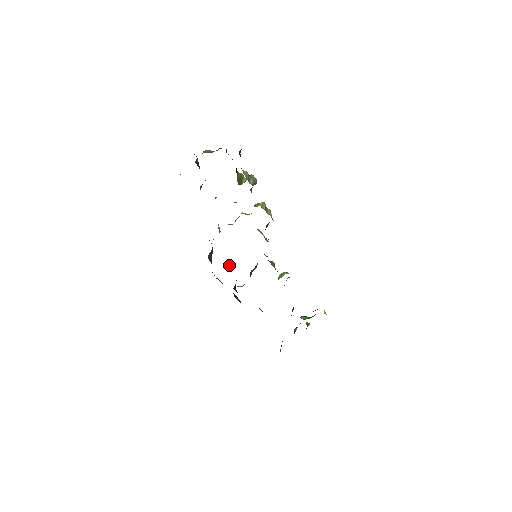
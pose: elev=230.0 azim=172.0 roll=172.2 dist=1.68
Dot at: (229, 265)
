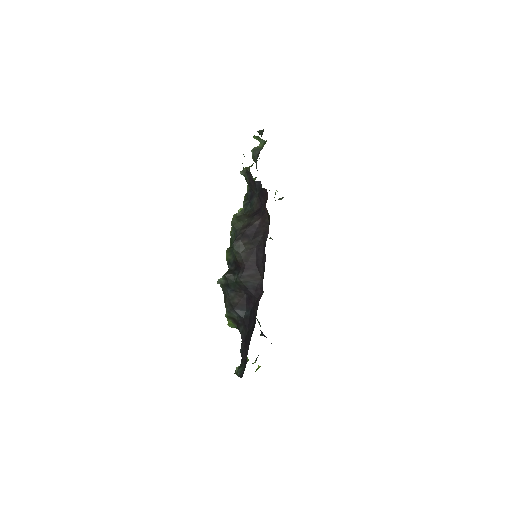
Dot at: occluded
